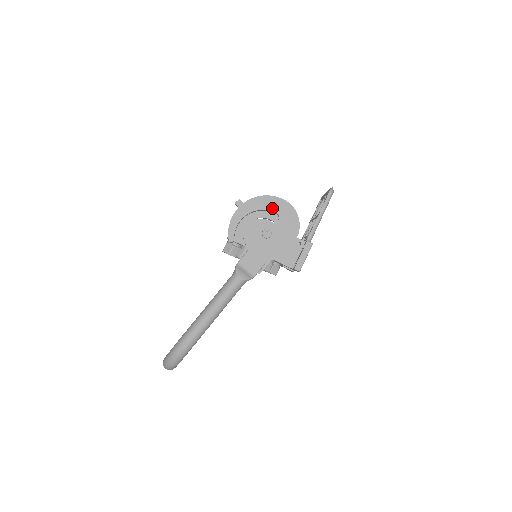
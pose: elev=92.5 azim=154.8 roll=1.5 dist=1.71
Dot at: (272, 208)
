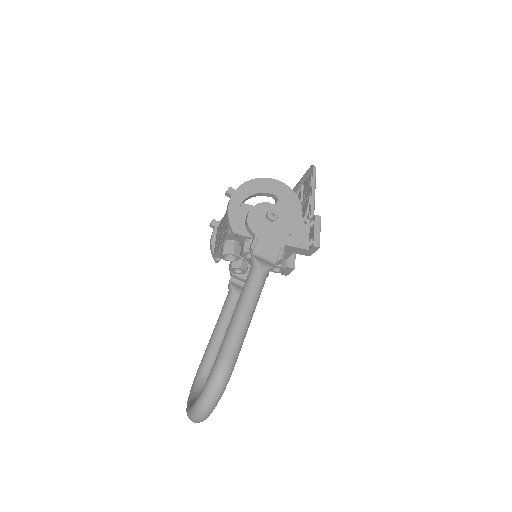
Dot at: (267, 190)
